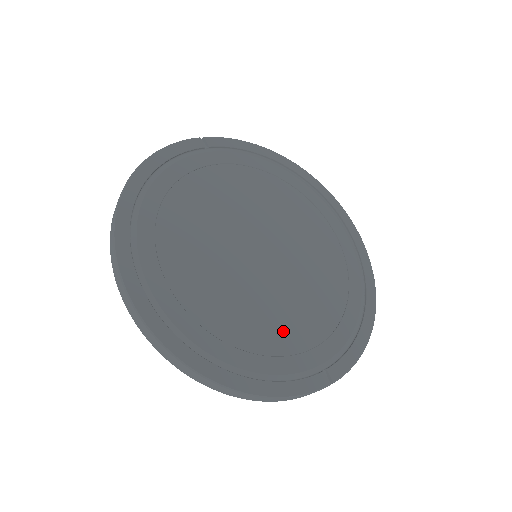
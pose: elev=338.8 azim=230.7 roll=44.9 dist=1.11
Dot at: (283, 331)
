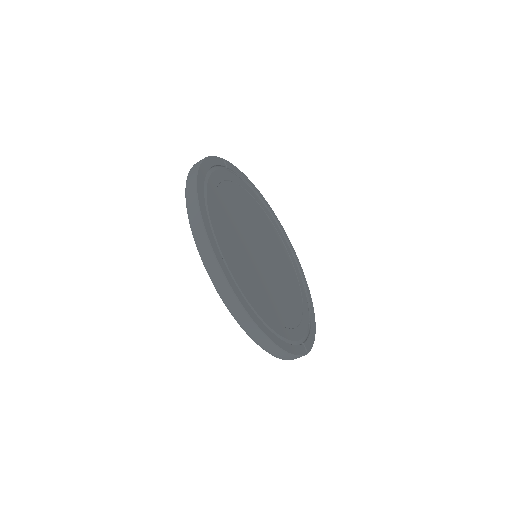
Dot at: (282, 311)
